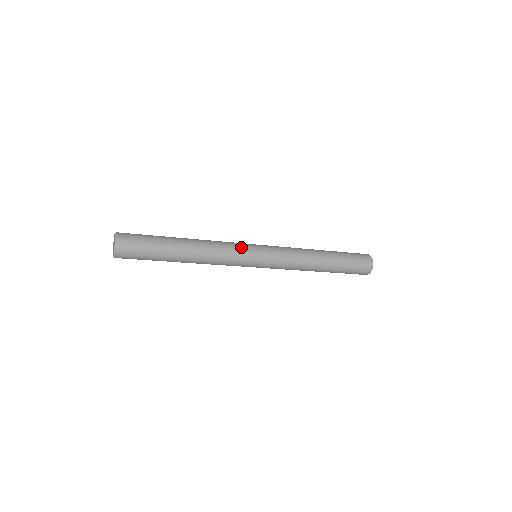
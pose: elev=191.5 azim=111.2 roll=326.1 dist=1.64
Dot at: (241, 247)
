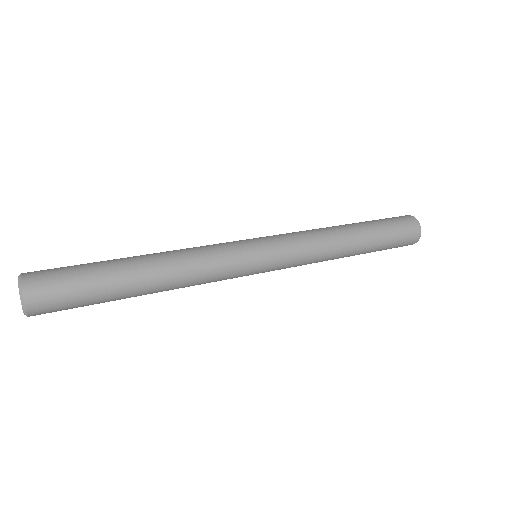
Dot at: (235, 263)
